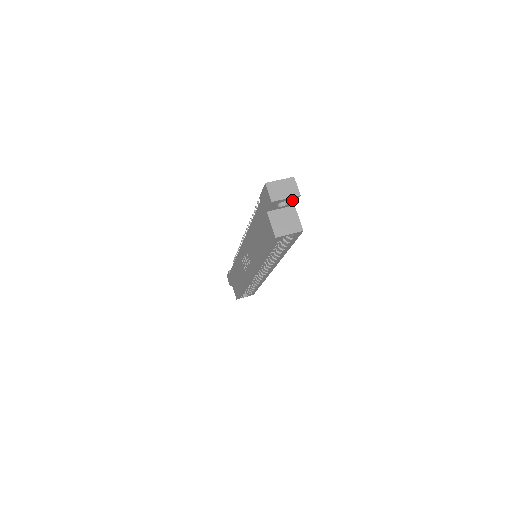
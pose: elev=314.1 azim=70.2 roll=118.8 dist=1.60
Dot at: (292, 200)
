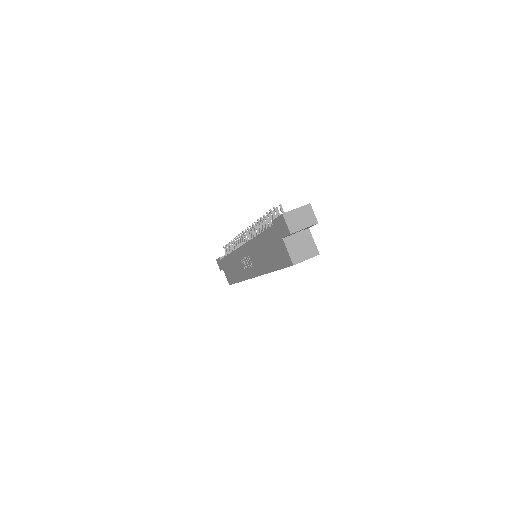
Dot at: occluded
